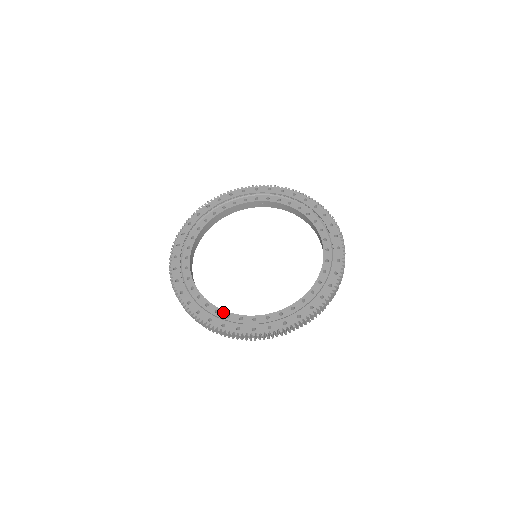
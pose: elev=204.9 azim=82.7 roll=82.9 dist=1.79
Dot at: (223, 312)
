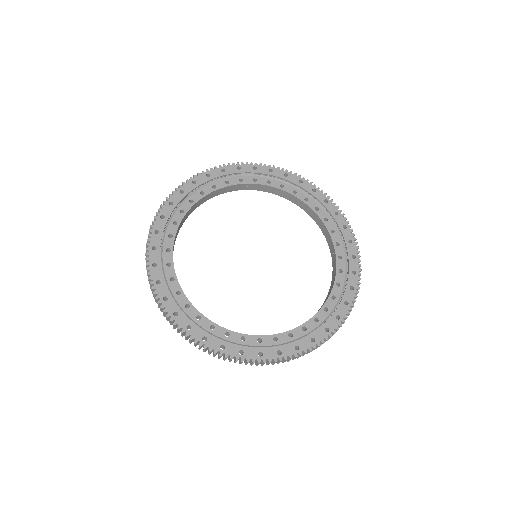
Dot at: (235, 334)
